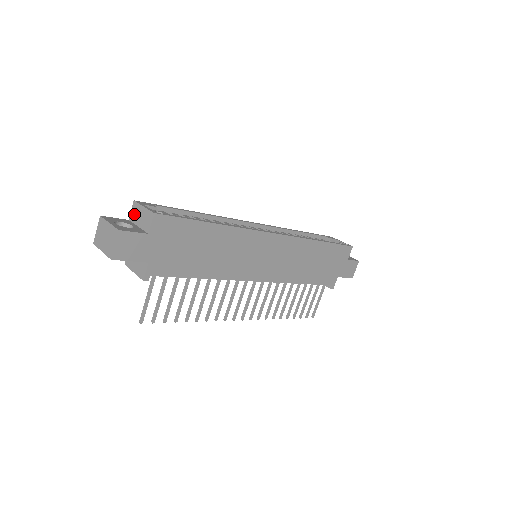
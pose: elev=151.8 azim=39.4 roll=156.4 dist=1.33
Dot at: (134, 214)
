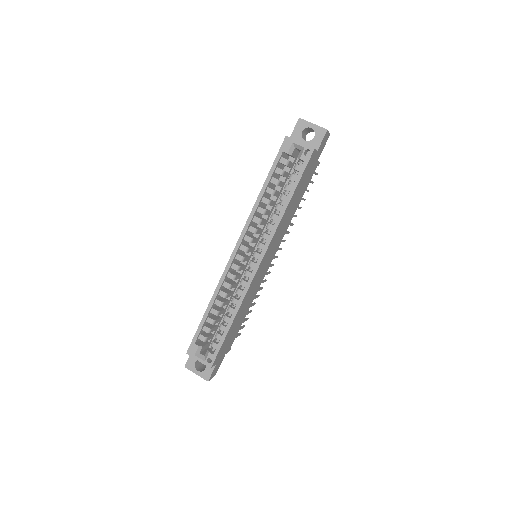
Dot at: occluded
